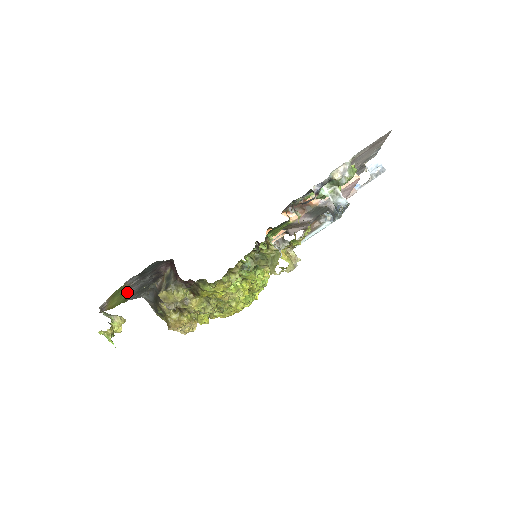
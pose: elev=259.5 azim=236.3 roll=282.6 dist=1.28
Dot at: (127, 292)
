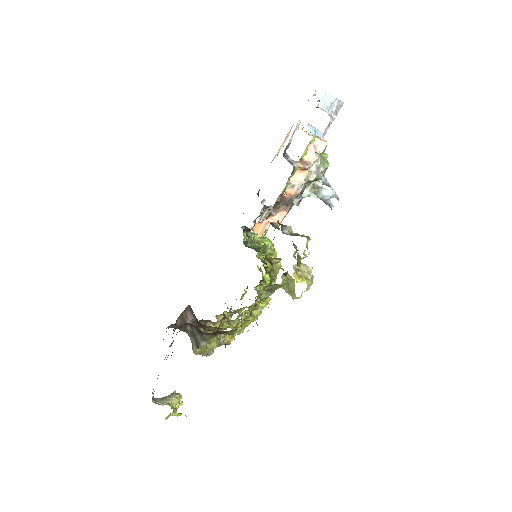
Dot at: occluded
